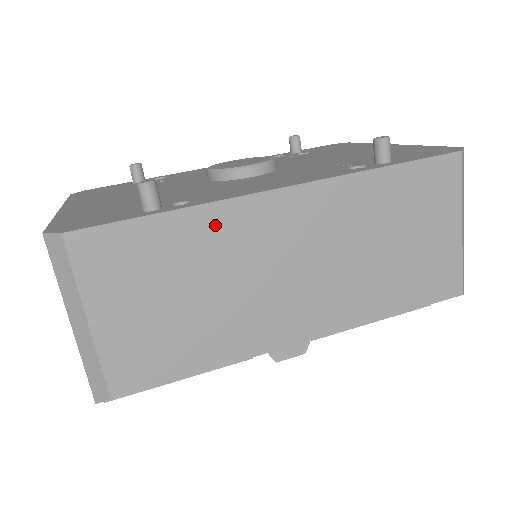
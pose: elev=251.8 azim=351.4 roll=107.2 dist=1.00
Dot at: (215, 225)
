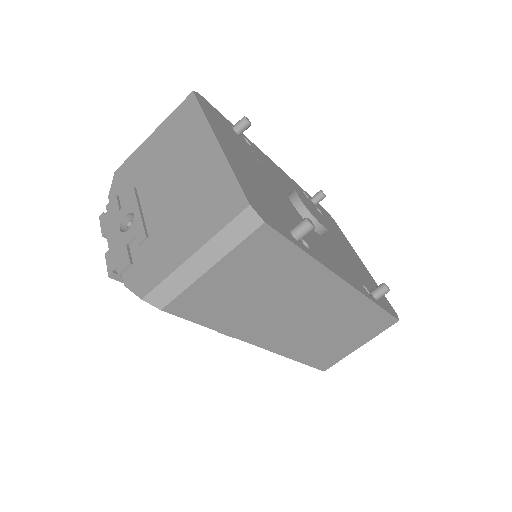
Dot at: (310, 275)
